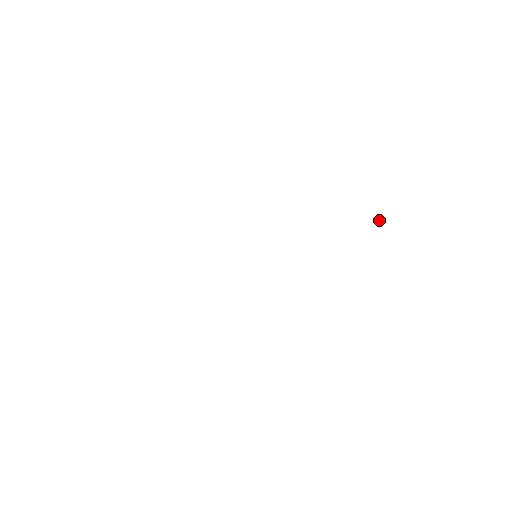
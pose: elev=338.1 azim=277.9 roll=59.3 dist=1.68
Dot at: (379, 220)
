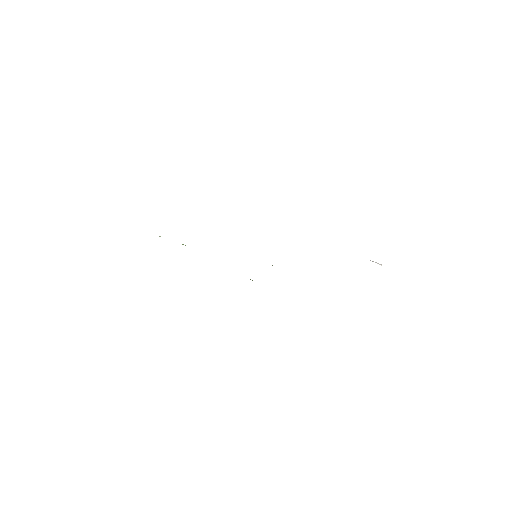
Dot at: occluded
